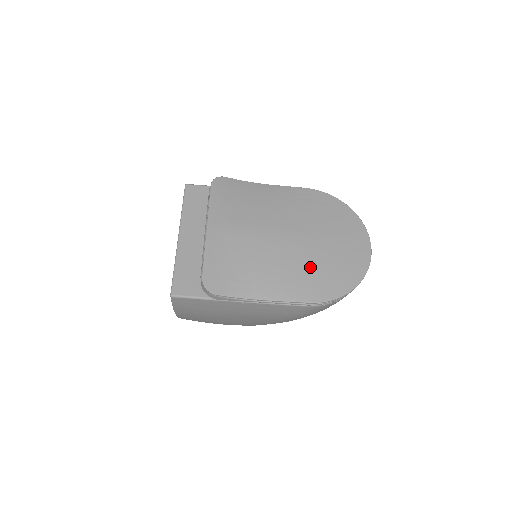
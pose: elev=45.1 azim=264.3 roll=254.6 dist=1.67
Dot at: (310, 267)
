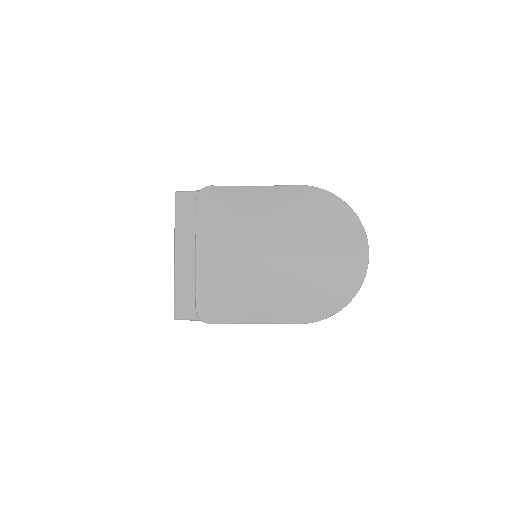
Dot at: (300, 287)
